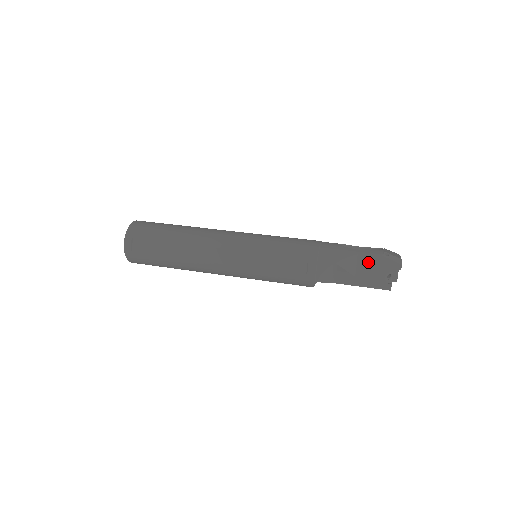
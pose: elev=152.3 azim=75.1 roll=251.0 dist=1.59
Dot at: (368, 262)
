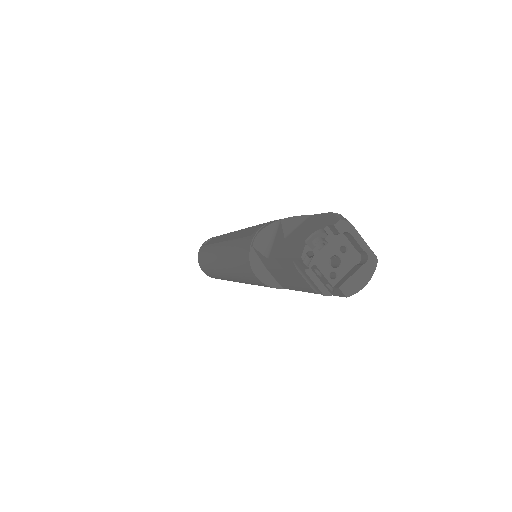
Dot at: (311, 221)
